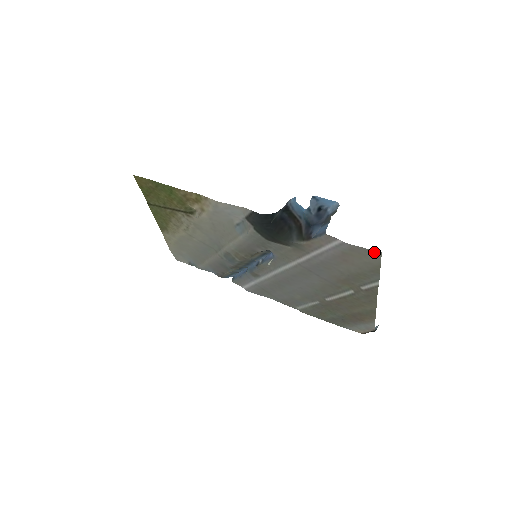
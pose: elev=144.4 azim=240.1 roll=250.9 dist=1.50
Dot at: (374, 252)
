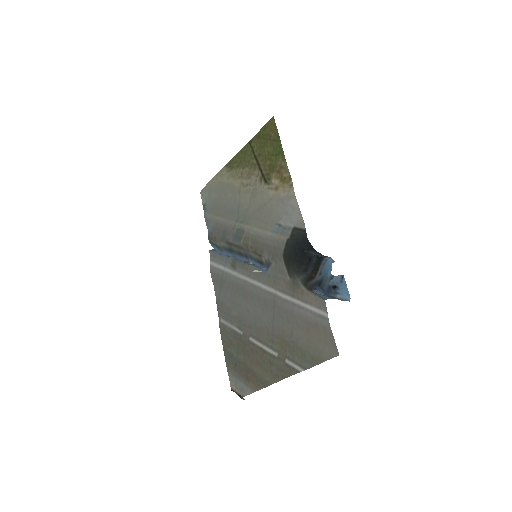
Dot at: (335, 349)
